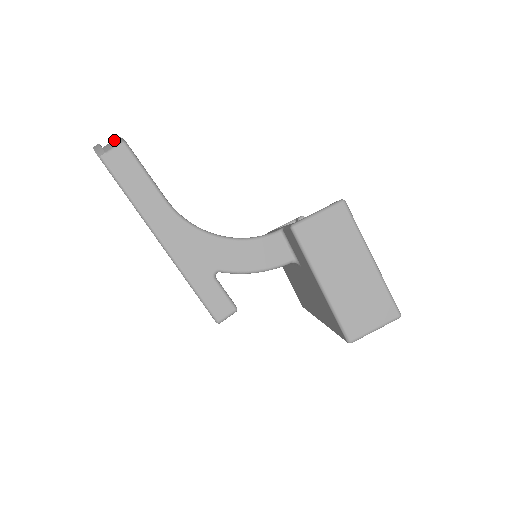
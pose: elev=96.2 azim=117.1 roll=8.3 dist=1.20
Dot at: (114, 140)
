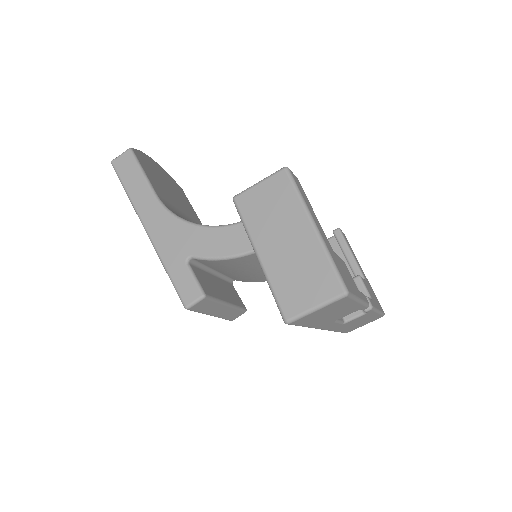
Dot at: occluded
